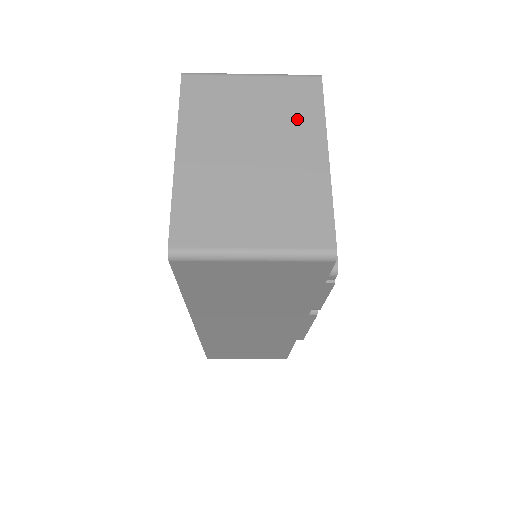
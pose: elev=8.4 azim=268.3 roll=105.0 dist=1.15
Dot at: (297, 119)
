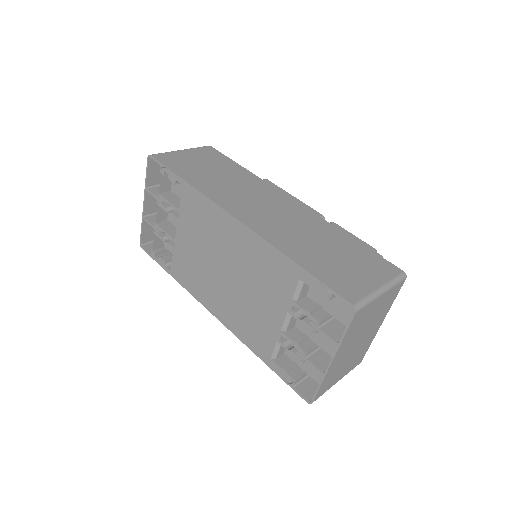
Dot at: (384, 311)
